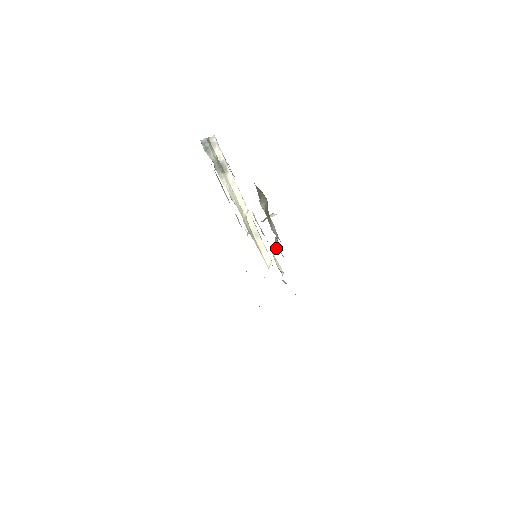
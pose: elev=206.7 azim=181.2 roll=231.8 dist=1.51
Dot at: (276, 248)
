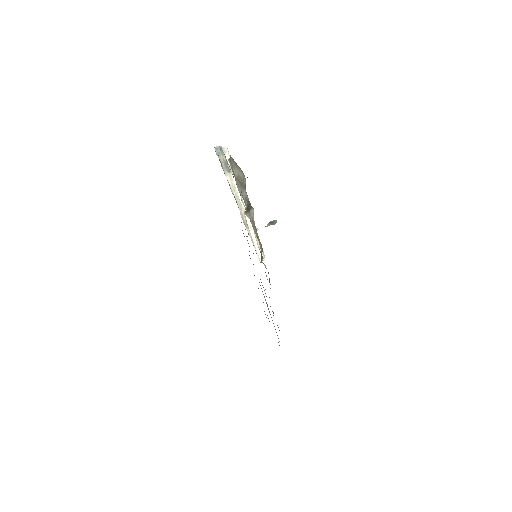
Dot at: (248, 216)
